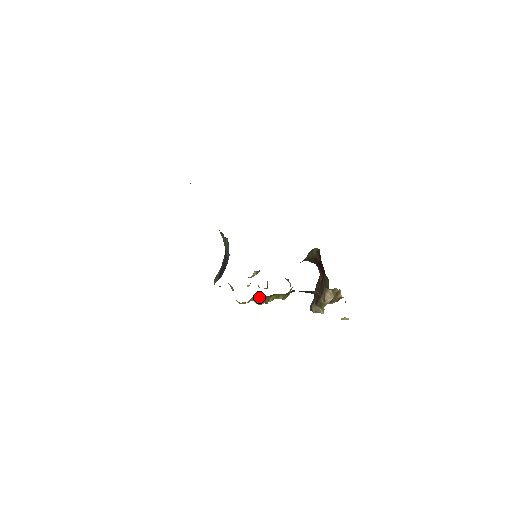
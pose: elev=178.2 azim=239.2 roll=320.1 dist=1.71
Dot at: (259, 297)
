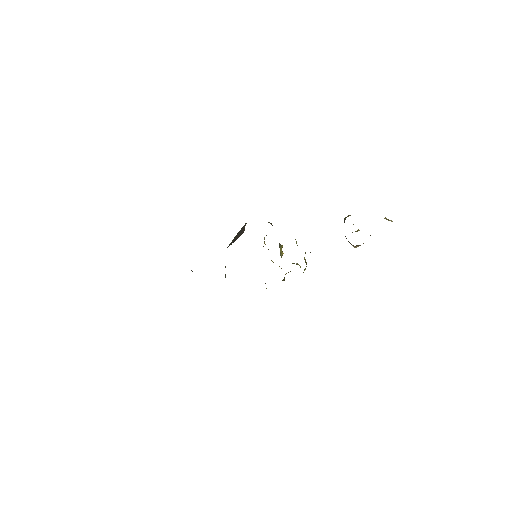
Dot at: occluded
